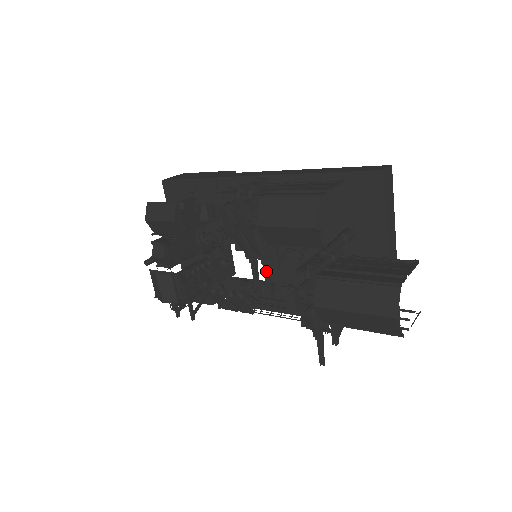
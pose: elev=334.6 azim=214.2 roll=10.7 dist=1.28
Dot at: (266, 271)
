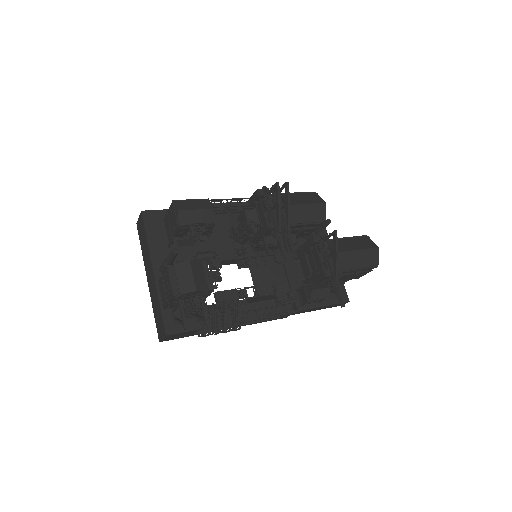
Dot at: (291, 243)
